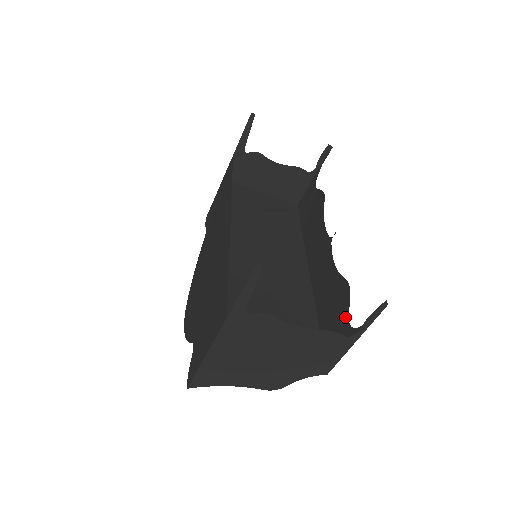
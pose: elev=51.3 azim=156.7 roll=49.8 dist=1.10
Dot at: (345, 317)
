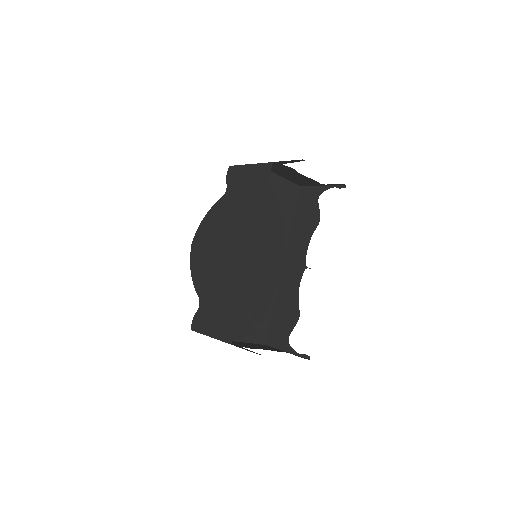
Dot at: (288, 331)
